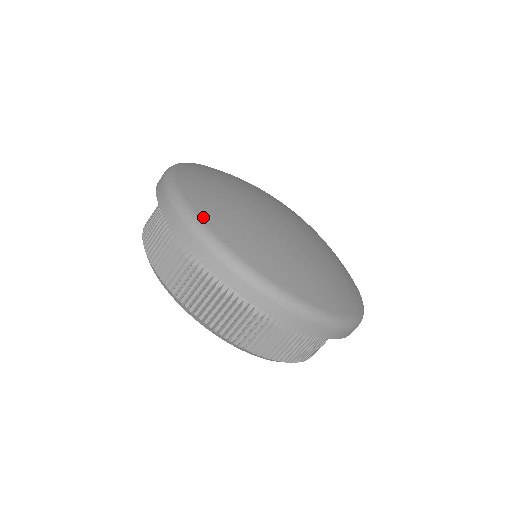
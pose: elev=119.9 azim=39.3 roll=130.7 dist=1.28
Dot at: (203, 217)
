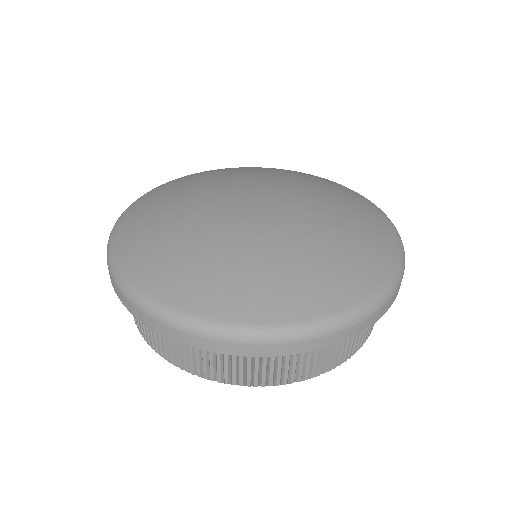
Dot at: (221, 316)
